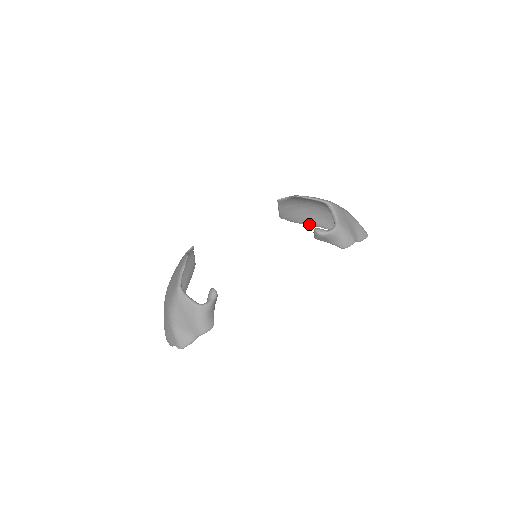
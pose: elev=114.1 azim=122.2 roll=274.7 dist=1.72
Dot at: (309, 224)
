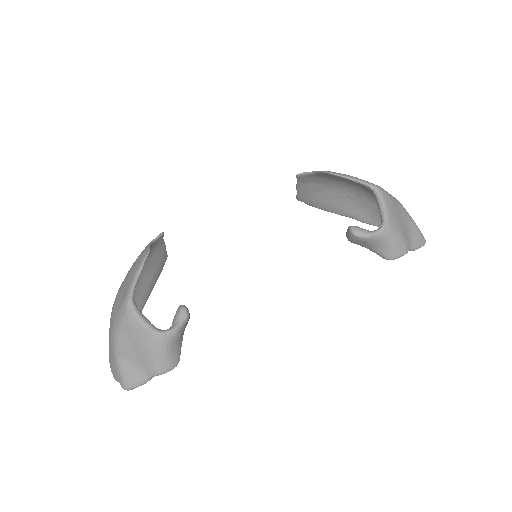
Dot at: (337, 212)
